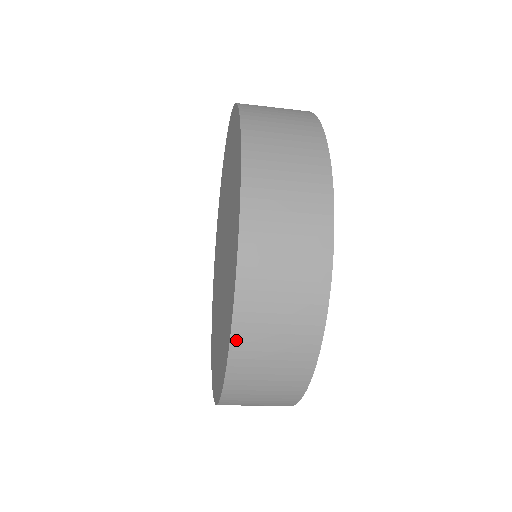
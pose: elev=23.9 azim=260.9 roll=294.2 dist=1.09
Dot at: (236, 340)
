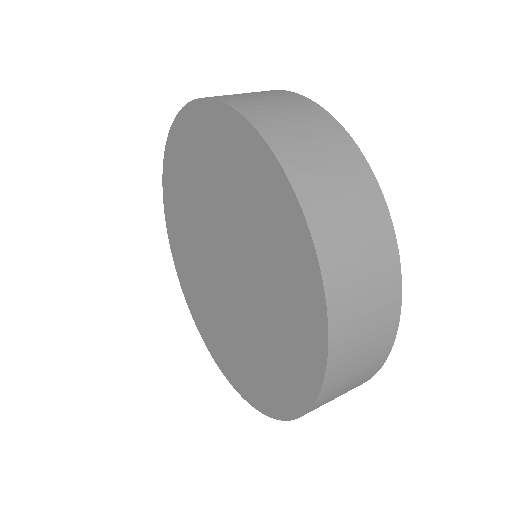
Dot at: (333, 326)
